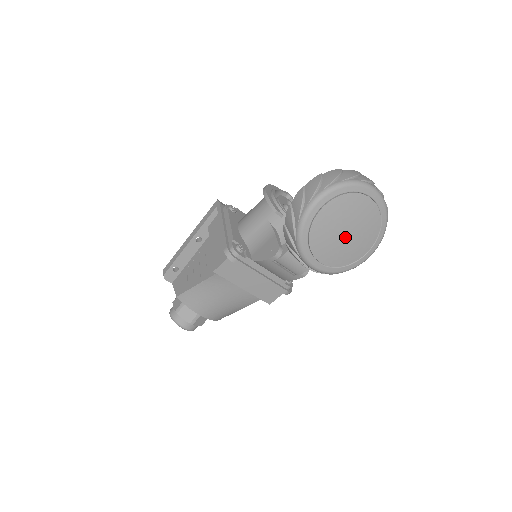
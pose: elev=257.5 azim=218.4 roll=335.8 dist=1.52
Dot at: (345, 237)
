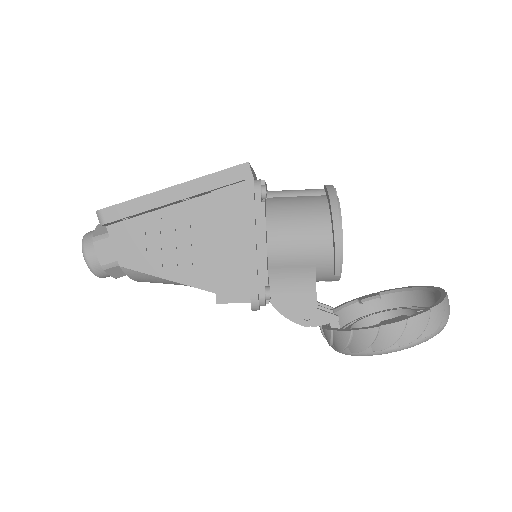
Dot at: occluded
